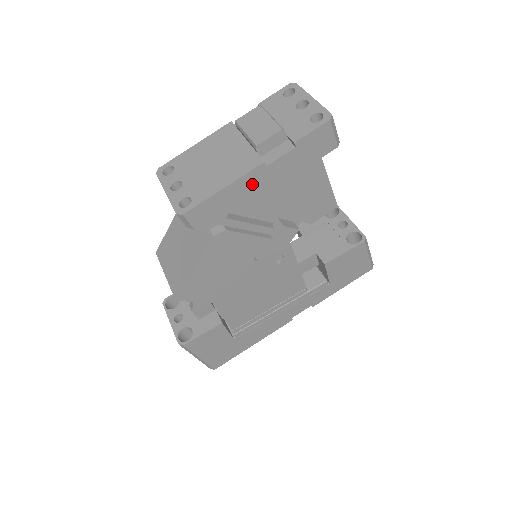
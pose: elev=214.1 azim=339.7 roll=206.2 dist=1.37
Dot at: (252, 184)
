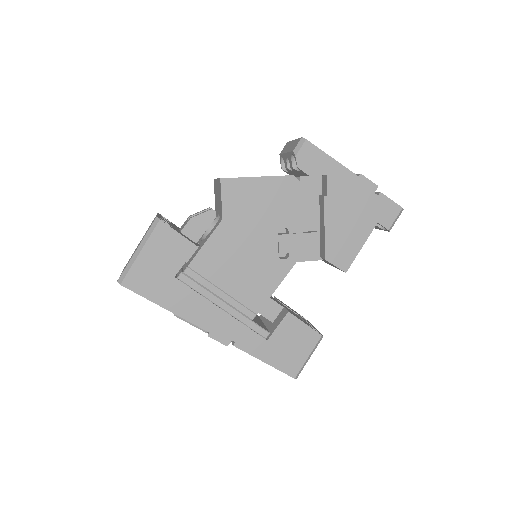
Dot at: (343, 180)
